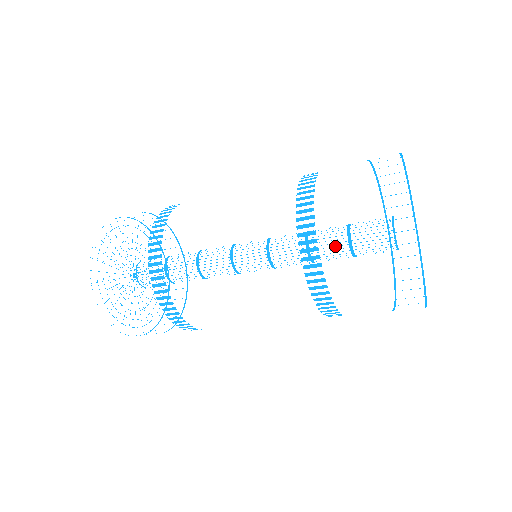
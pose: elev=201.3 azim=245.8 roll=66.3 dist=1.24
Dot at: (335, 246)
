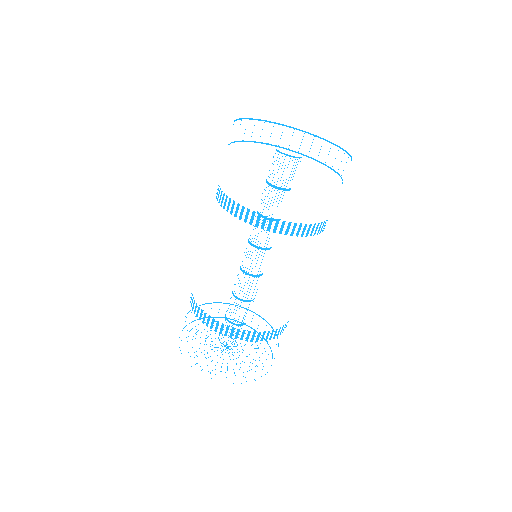
Dot at: occluded
